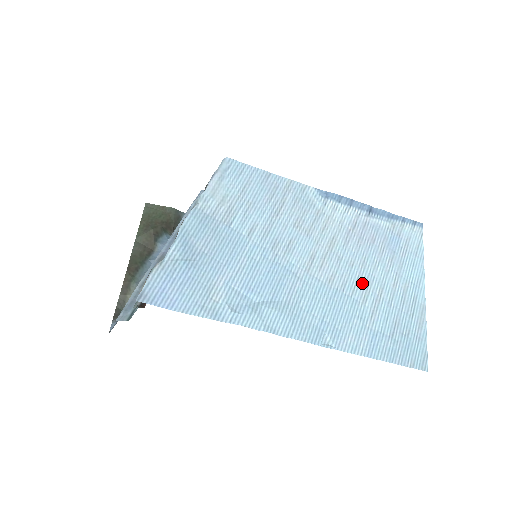
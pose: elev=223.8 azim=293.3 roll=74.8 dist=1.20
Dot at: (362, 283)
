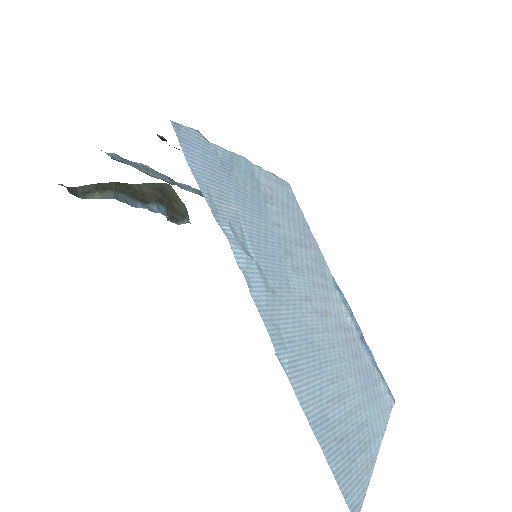
Dot at: (334, 368)
